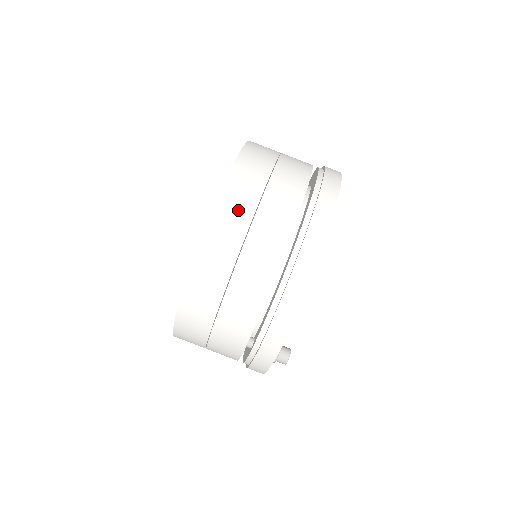
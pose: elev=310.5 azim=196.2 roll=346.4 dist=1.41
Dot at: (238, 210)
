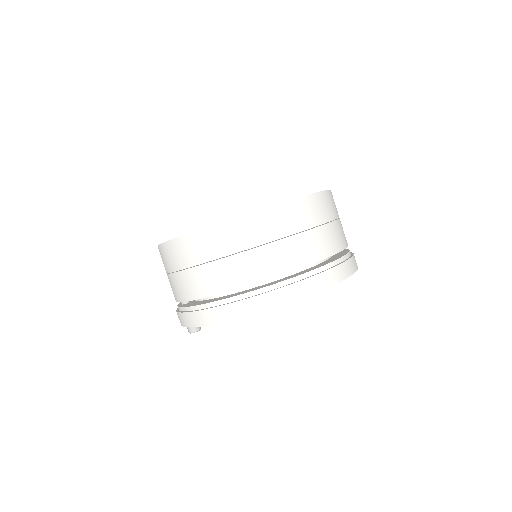
Dot at: (232, 239)
